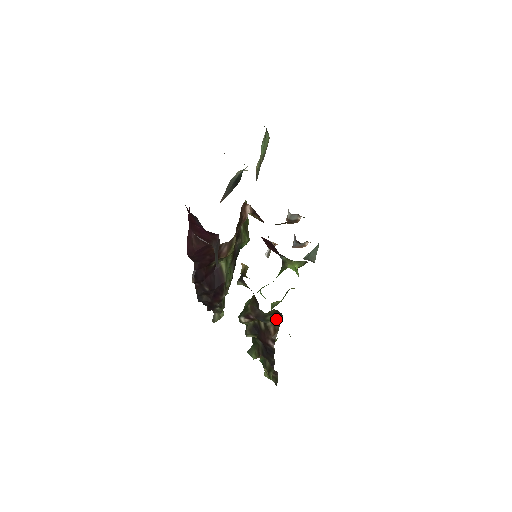
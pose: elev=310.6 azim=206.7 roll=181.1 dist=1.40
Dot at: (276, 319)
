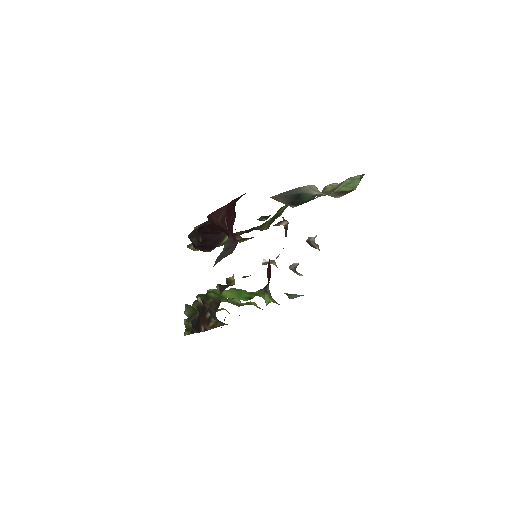
Dot at: (221, 322)
